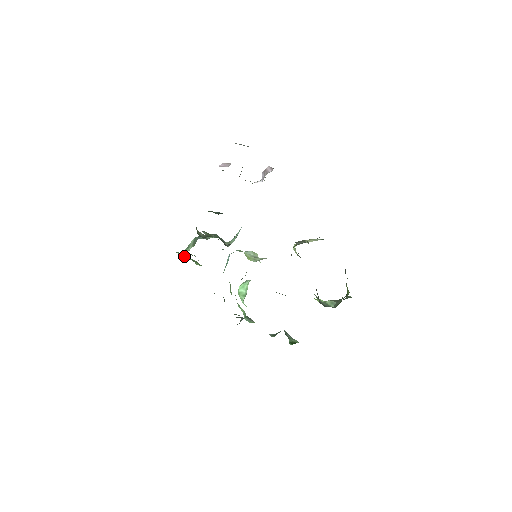
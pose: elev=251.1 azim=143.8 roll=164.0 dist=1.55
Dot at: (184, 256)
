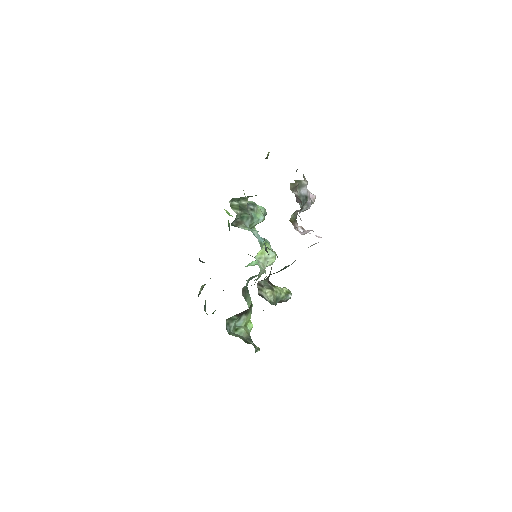
Dot at: occluded
